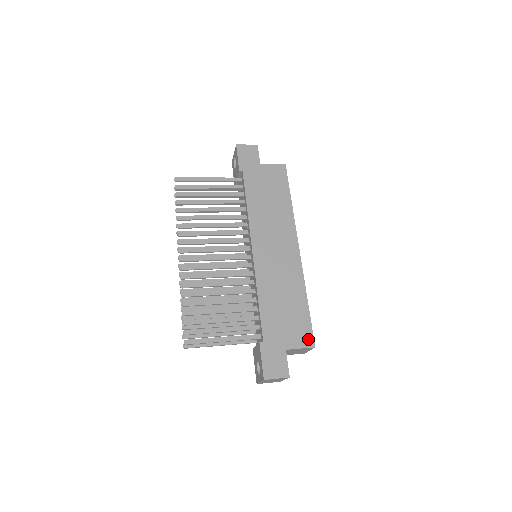
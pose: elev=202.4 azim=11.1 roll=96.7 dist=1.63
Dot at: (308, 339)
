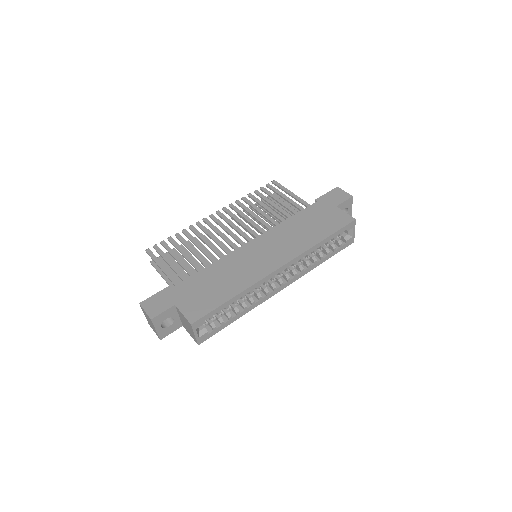
Dot at: (195, 315)
